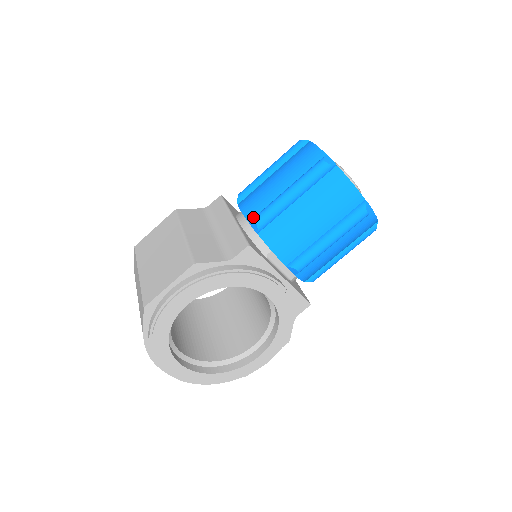
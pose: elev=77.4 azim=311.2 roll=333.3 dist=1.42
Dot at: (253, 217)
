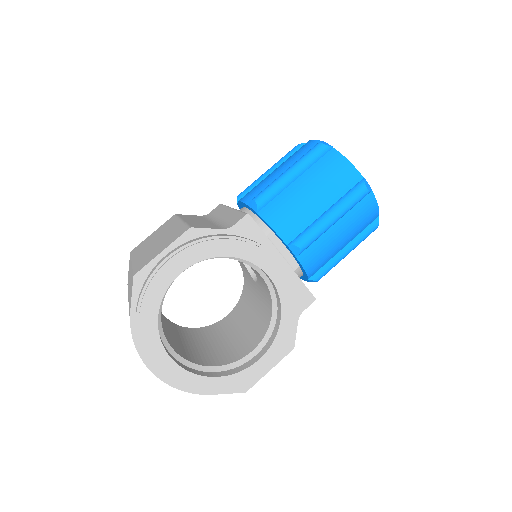
Dot at: occluded
